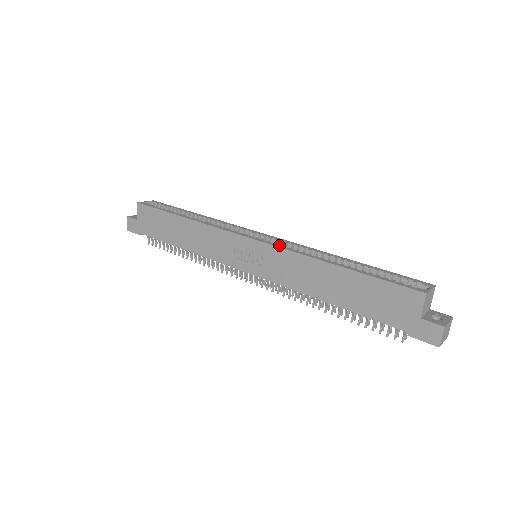
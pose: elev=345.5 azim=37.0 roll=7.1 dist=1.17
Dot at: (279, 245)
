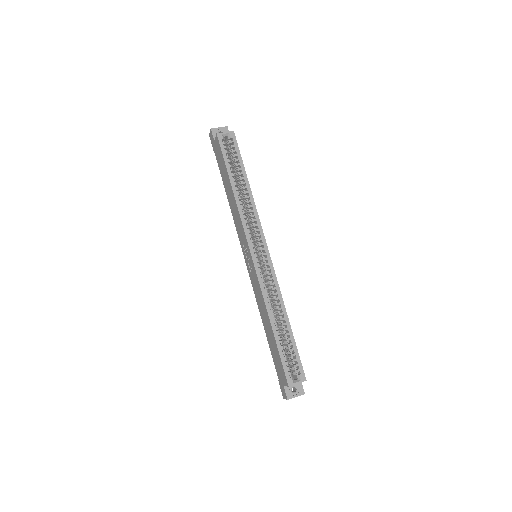
Dot at: (261, 277)
